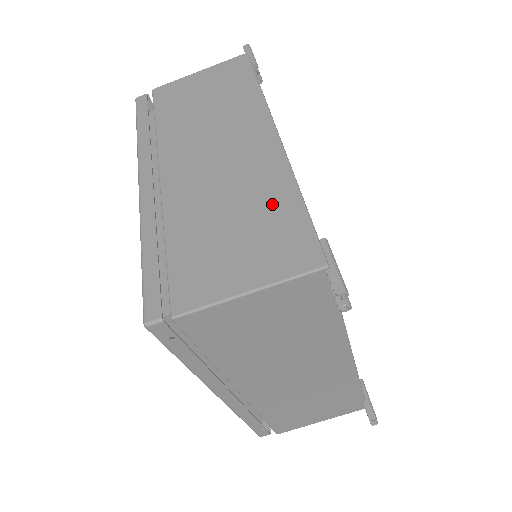
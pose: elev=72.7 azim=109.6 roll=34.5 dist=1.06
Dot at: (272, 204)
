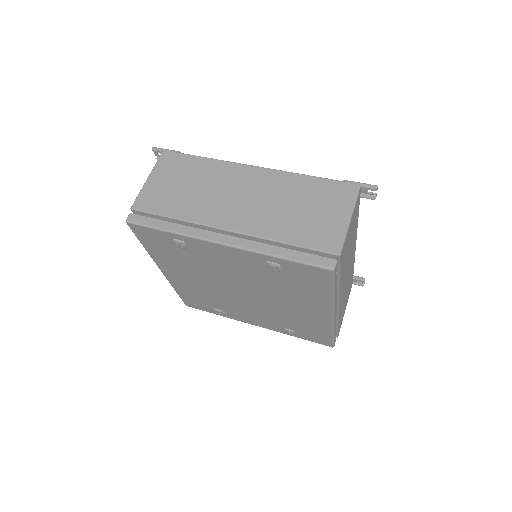
Dot at: (305, 188)
